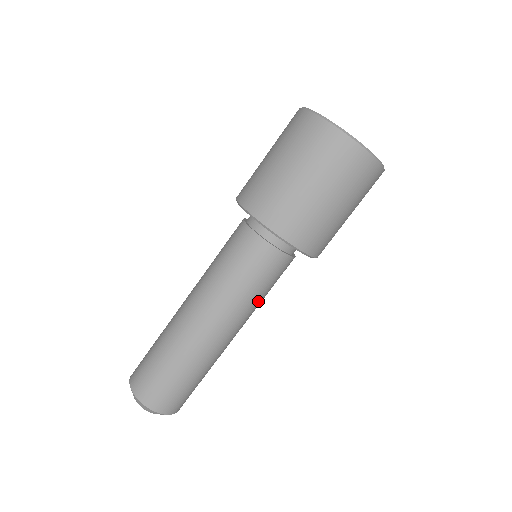
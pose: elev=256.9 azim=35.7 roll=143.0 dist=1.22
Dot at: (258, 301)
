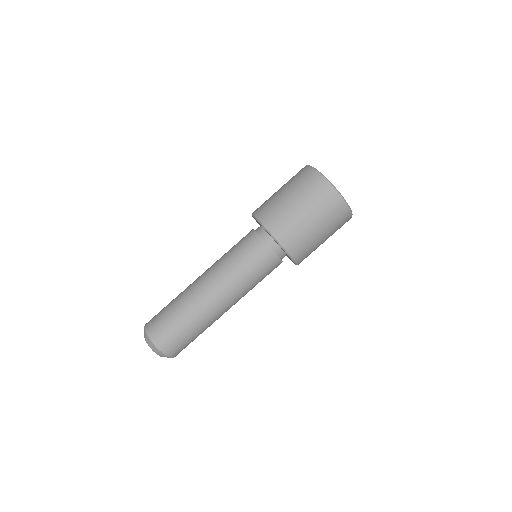
Dot at: (248, 283)
